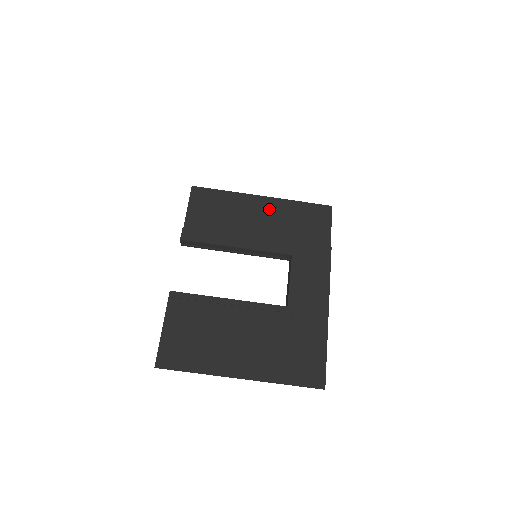
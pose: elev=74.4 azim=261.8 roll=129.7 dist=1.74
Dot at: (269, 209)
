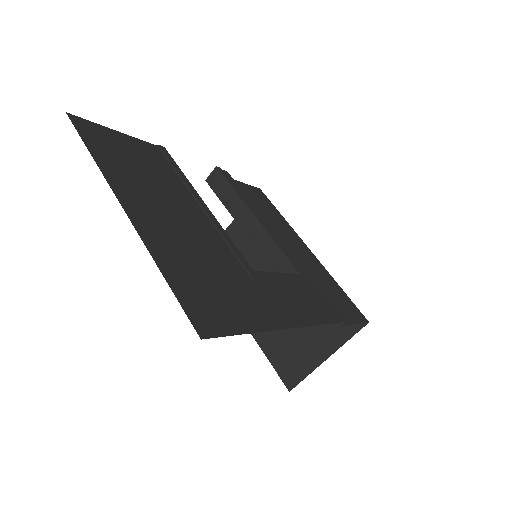
Dot at: (307, 255)
